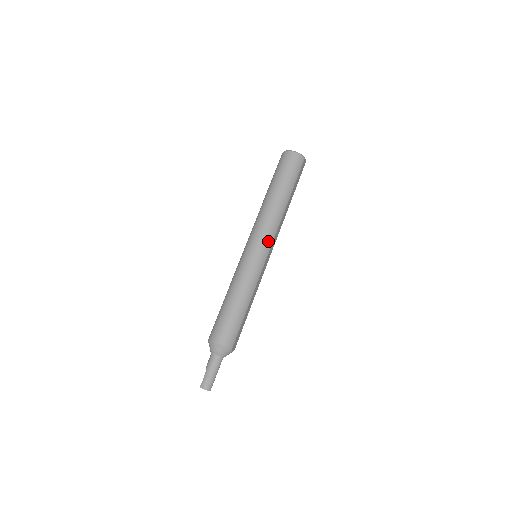
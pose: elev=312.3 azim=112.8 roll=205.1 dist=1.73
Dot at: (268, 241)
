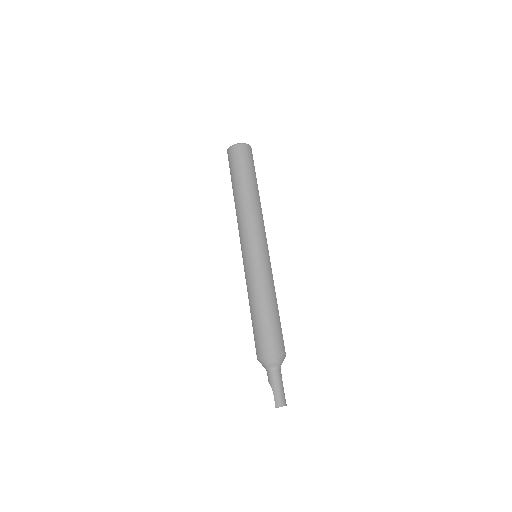
Dot at: (262, 236)
